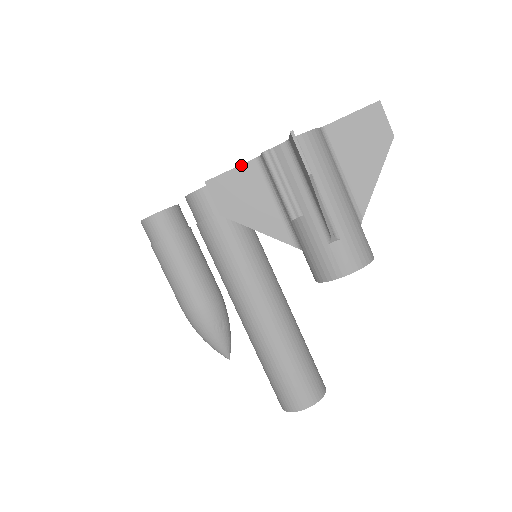
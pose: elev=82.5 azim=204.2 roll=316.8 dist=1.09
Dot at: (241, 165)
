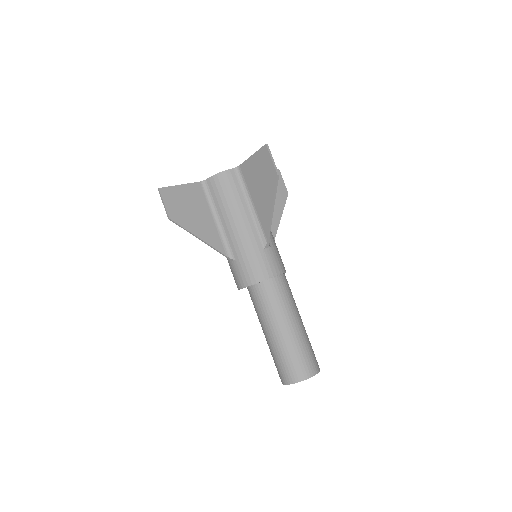
Dot at: occluded
